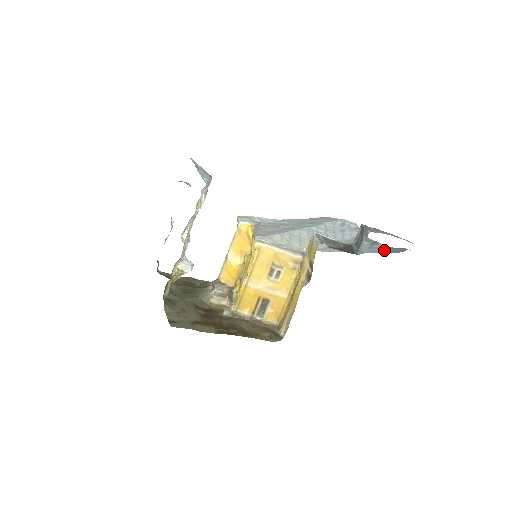
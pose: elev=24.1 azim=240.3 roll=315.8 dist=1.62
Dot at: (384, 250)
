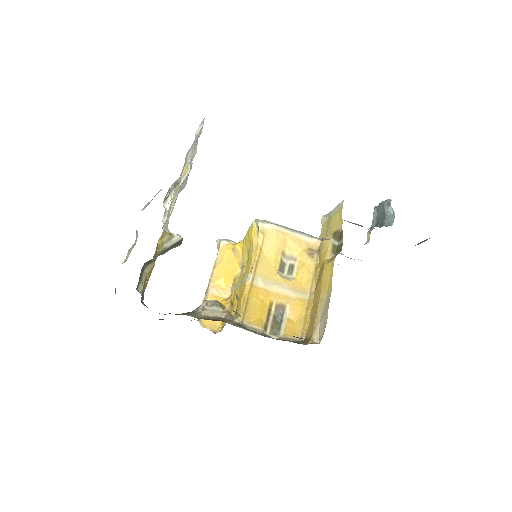
Dot at: occluded
